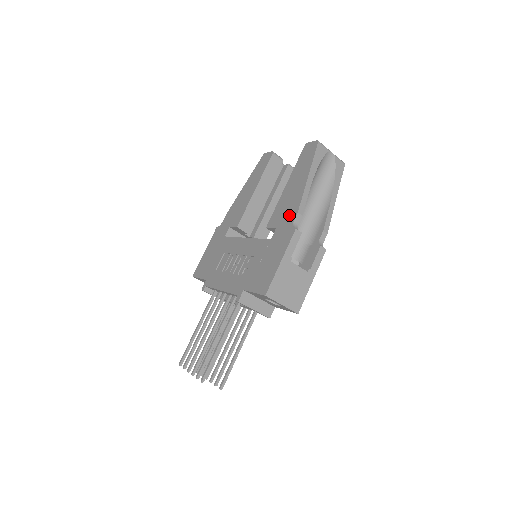
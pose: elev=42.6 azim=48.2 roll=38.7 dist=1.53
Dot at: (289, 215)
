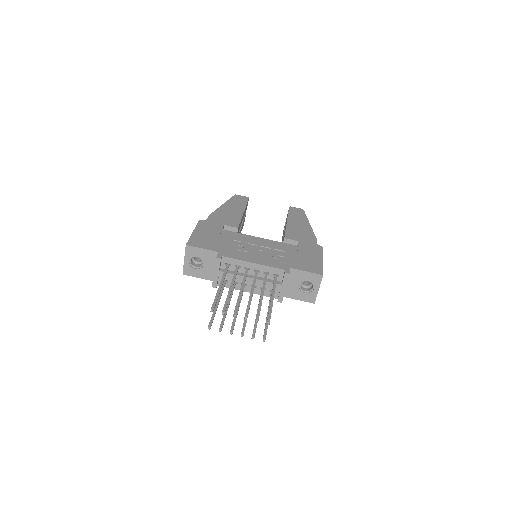
Dot at: (308, 238)
